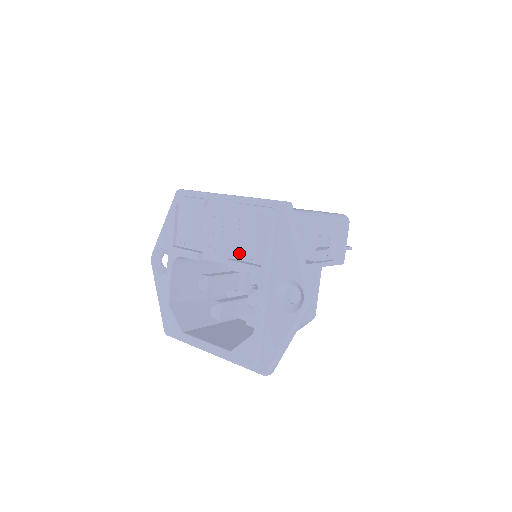
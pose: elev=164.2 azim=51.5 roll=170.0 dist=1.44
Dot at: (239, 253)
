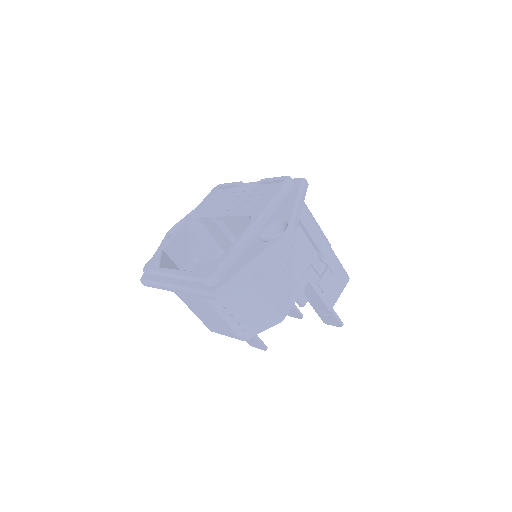
Dot at: (248, 207)
